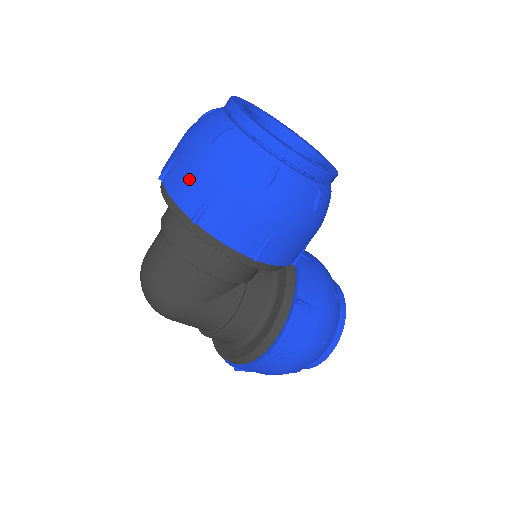
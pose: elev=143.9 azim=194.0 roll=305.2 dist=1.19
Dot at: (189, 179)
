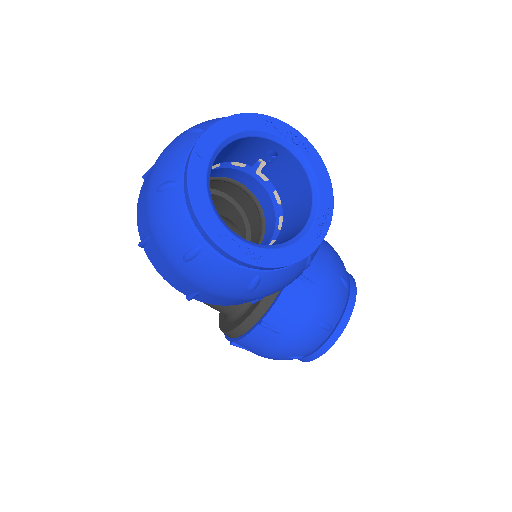
Dot at: (142, 206)
